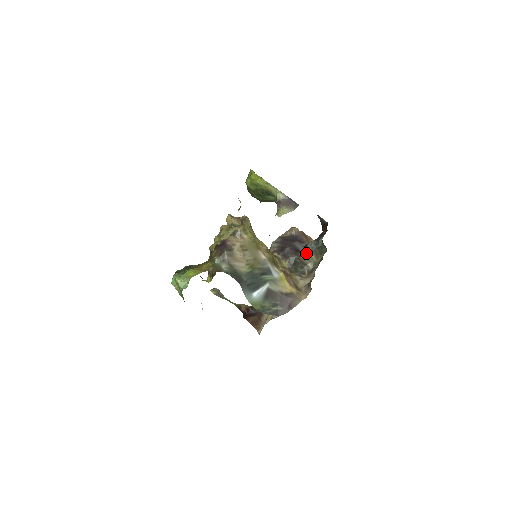
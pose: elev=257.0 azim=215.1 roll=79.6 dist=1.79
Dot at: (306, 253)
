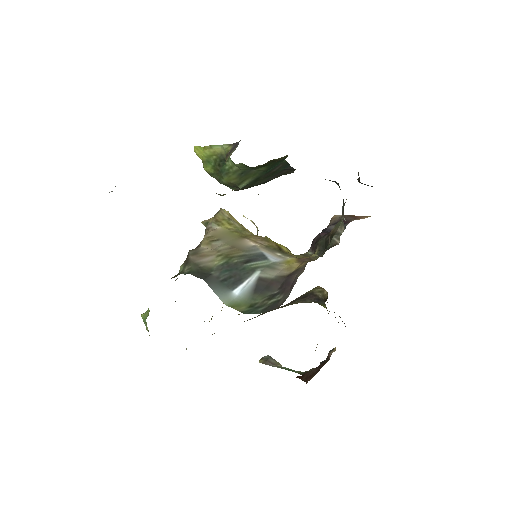
Dot at: (337, 223)
